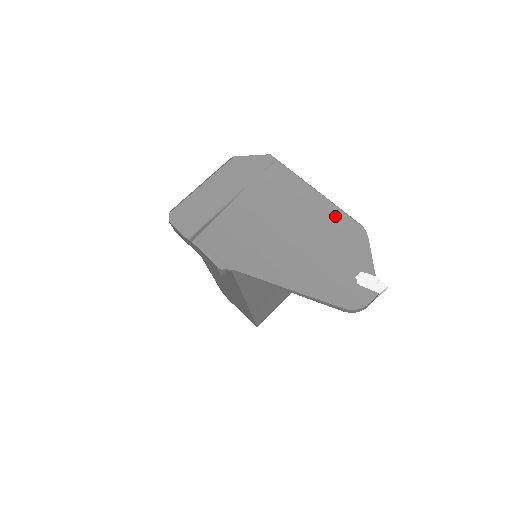
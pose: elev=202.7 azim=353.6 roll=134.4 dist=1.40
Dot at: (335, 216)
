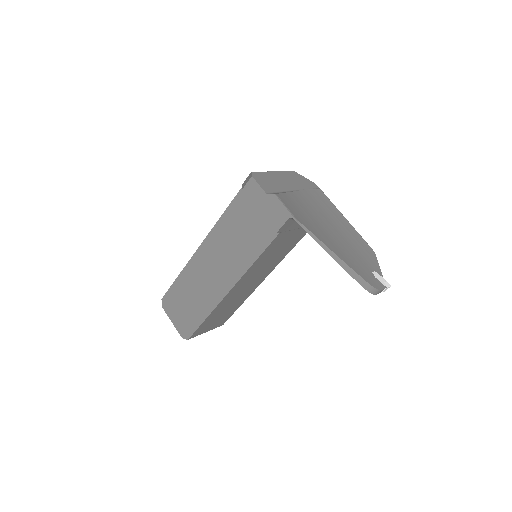
Dot at: (357, 235)
